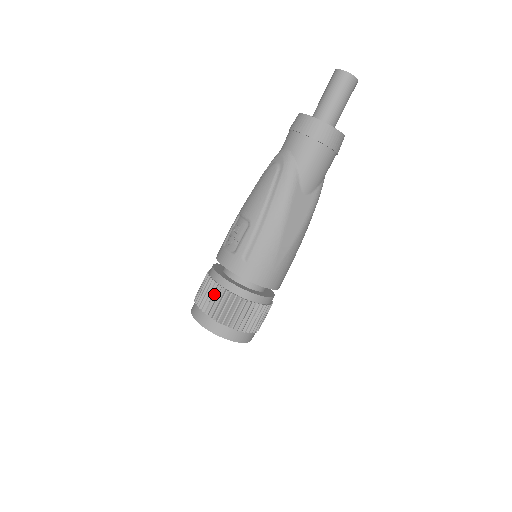
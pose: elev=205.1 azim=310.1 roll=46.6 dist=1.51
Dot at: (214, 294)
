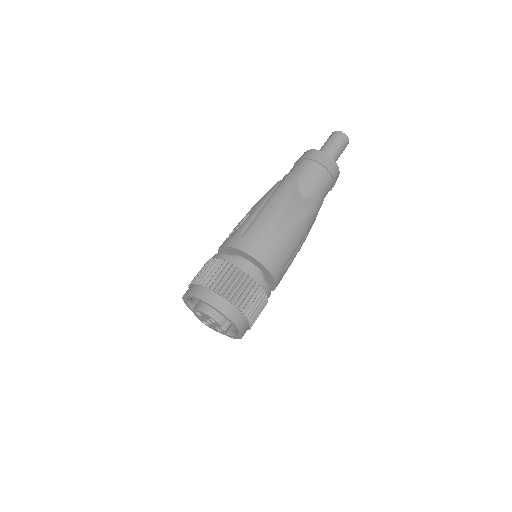
Dot at: (208, 266)
